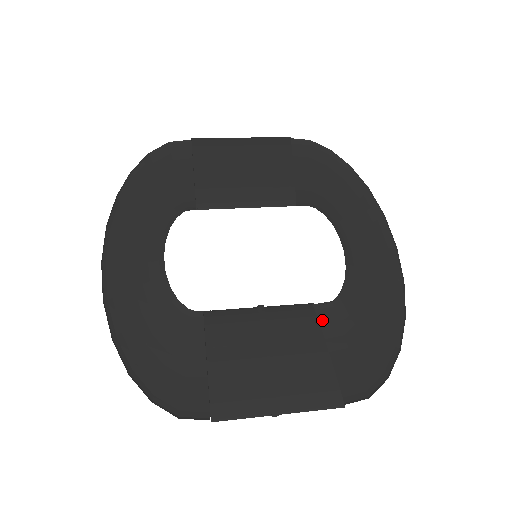
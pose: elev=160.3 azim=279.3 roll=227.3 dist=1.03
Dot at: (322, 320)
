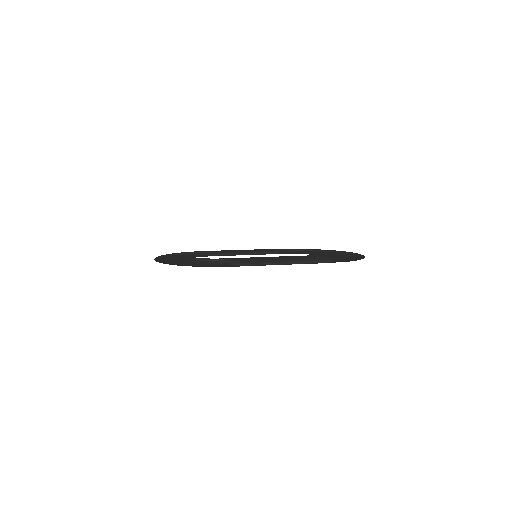
Dot at: occluded
